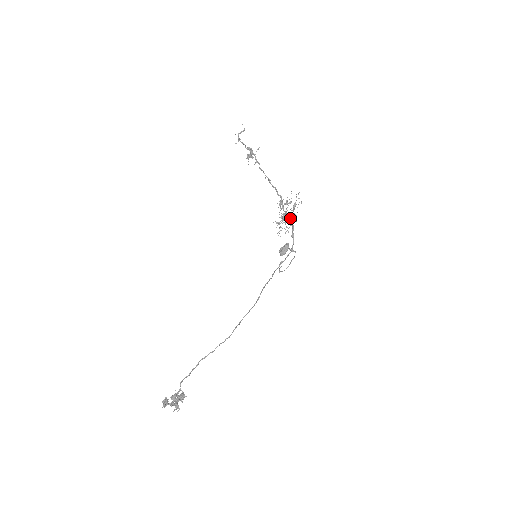
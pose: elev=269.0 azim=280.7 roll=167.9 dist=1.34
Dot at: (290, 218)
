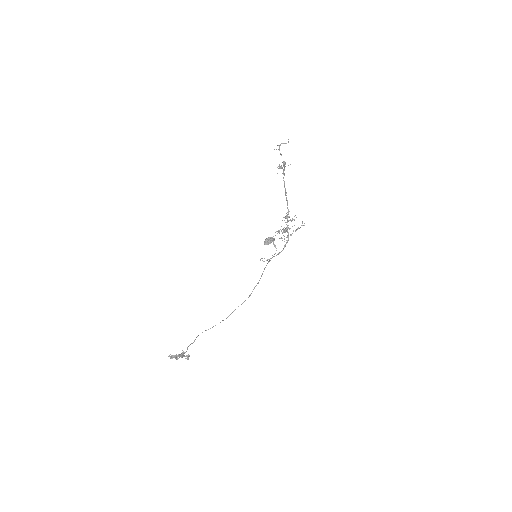
Dot at: occluded
